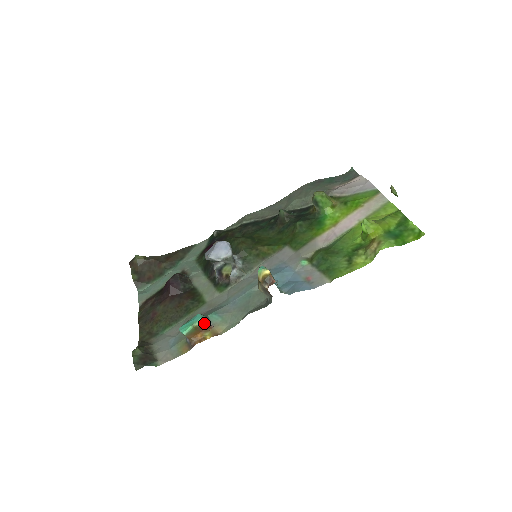
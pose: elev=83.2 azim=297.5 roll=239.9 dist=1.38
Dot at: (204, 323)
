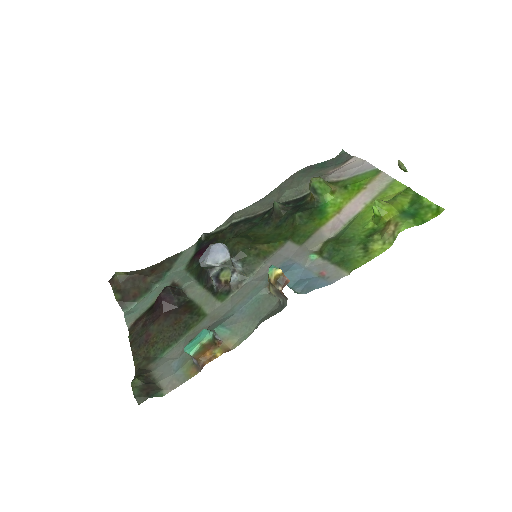
Dot at: (212, 339)
